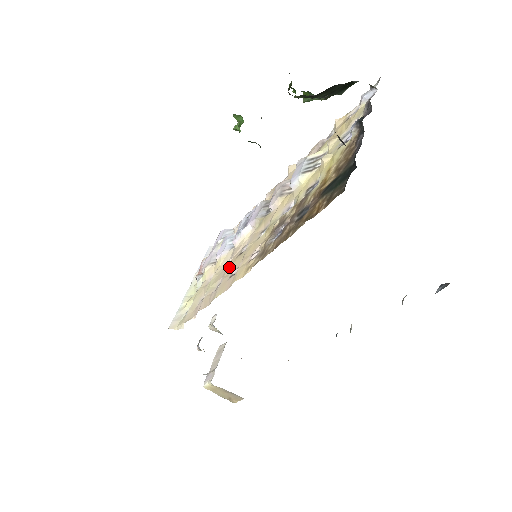
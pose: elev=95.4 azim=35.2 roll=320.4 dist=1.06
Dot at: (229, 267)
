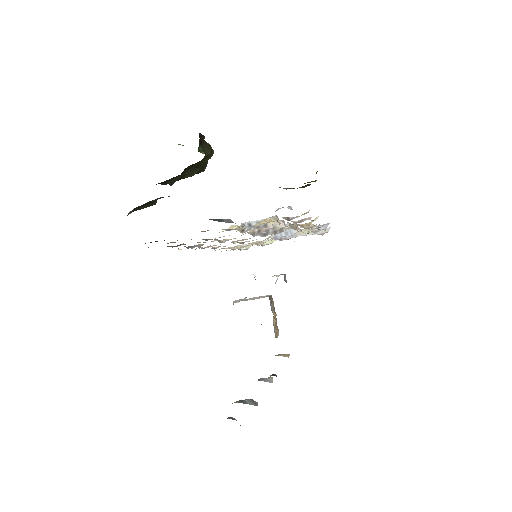
Dot at: occluded
